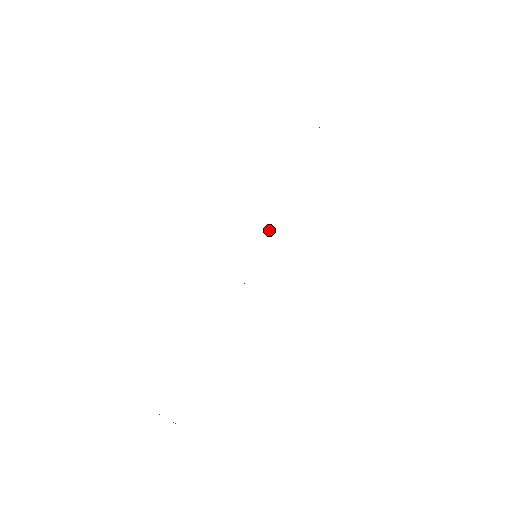
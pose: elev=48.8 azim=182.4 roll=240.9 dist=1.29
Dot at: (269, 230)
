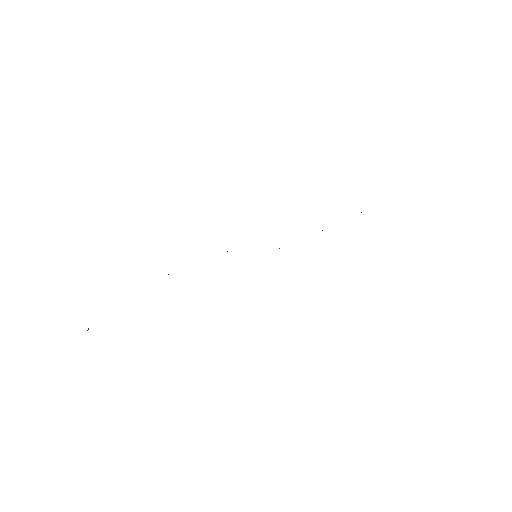
Dot at: occluded
